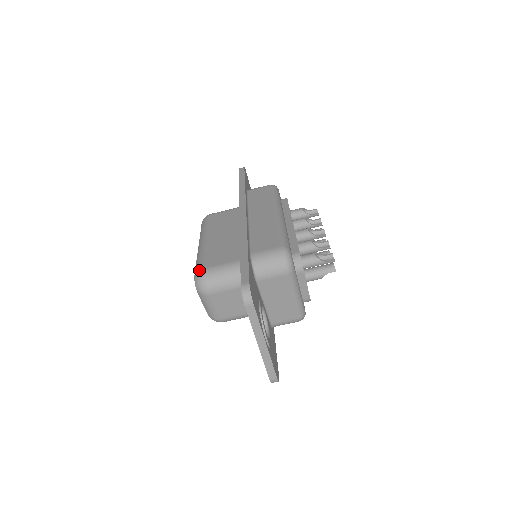
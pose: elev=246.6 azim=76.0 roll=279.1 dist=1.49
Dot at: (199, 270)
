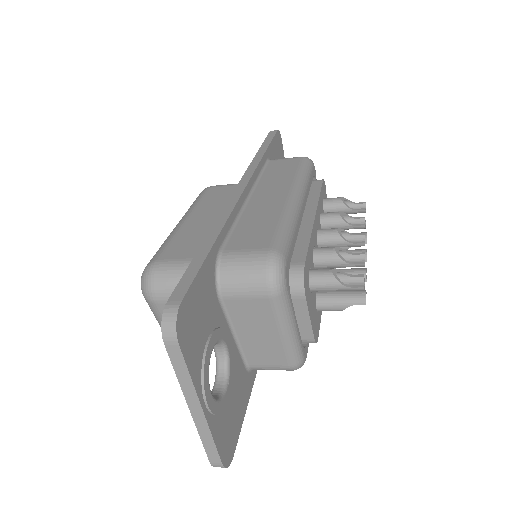
Dot at: (150, 262)
